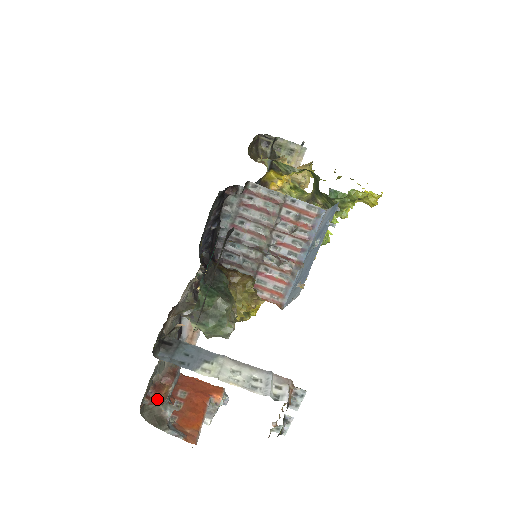
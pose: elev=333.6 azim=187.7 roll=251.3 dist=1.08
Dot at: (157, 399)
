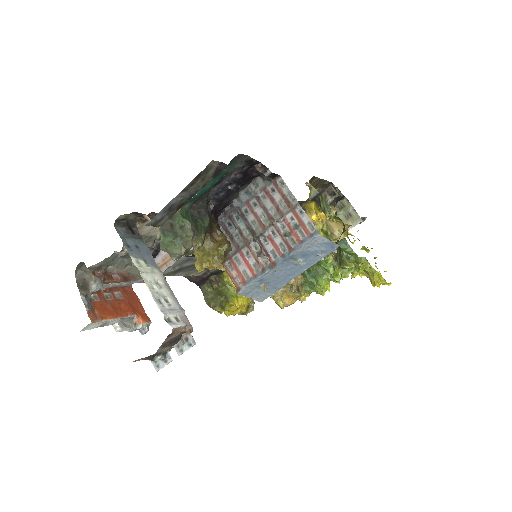
Dot at: occluded
